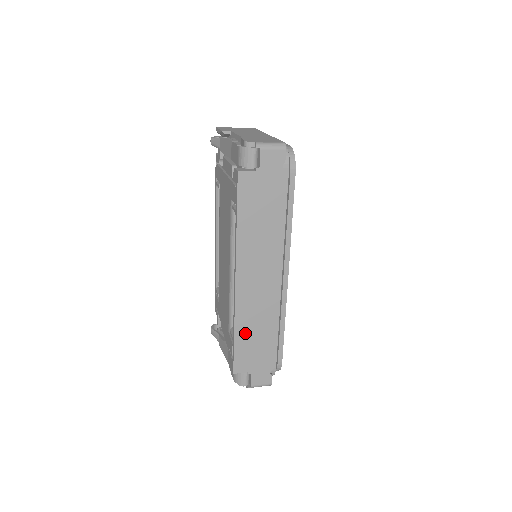
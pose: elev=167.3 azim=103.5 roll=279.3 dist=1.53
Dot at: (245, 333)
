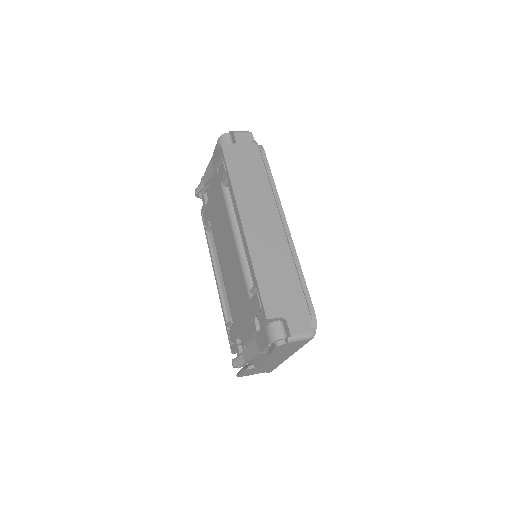
Dot at: (265, 273)
